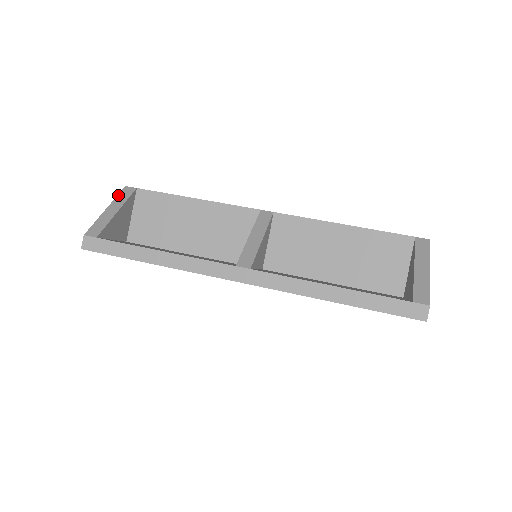
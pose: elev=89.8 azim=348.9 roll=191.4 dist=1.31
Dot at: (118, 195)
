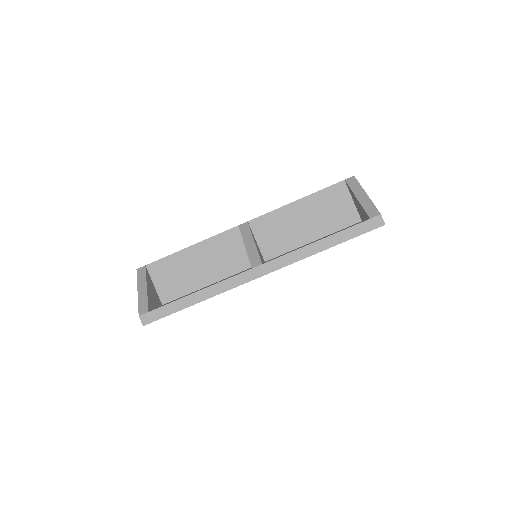
Dot at: (137, 278)
